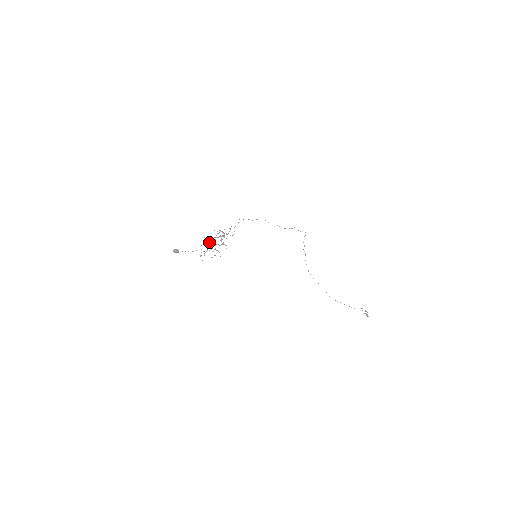
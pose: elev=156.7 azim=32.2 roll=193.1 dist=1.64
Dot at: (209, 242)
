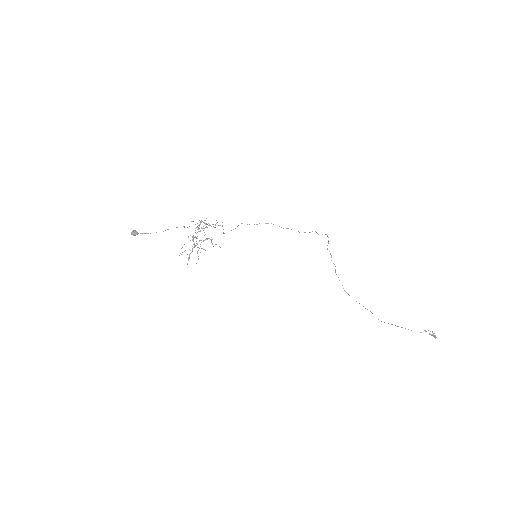
Dot at: (192, 239)
